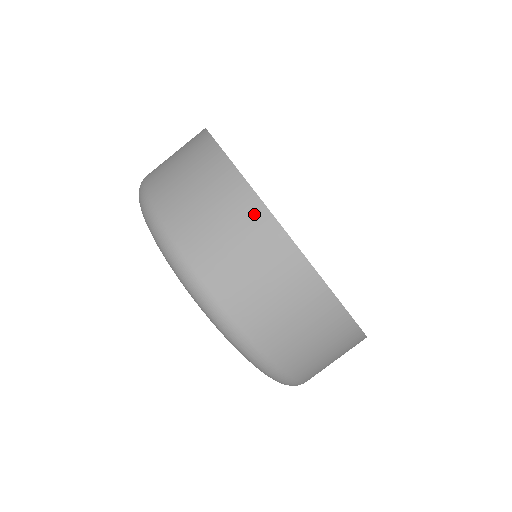
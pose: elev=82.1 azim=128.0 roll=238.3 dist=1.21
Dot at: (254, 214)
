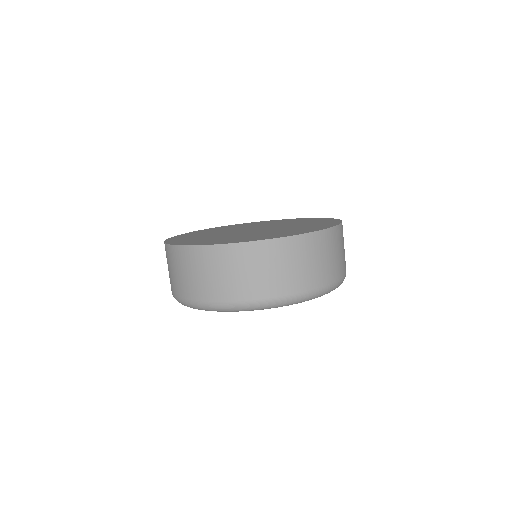
Dot at: (211, 253)
